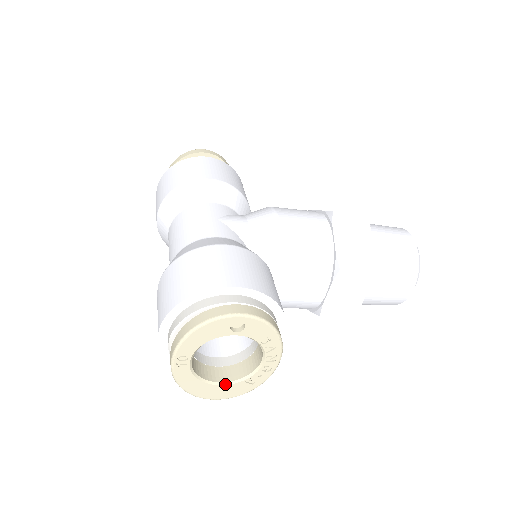
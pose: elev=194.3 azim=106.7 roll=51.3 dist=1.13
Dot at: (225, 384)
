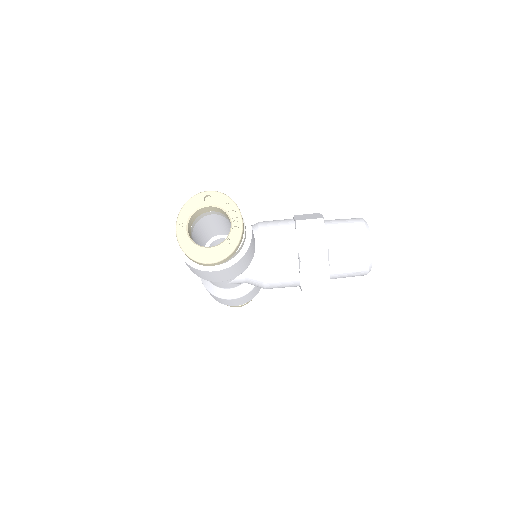
Dot at: (212, 247)
